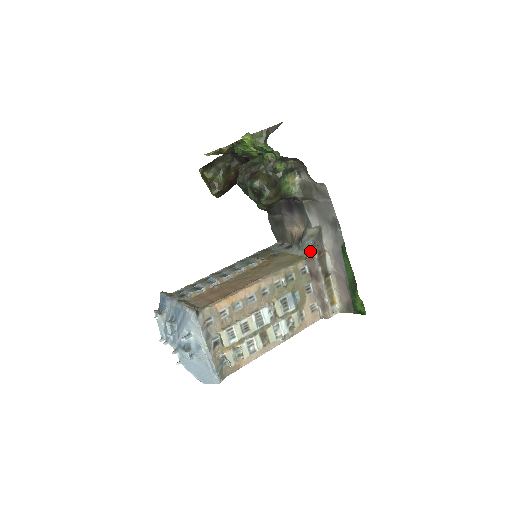
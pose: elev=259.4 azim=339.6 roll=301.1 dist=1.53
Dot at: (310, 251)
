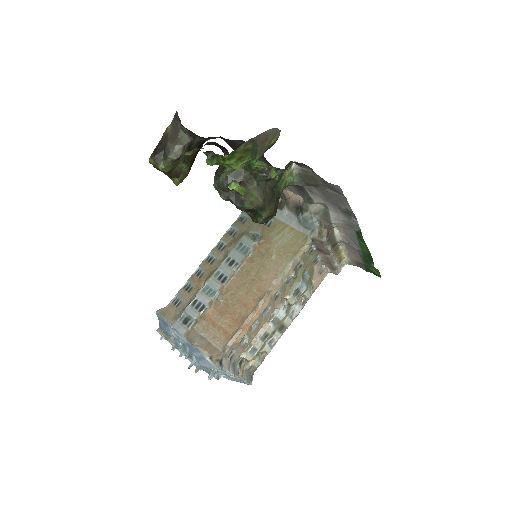
Dot at: (316, 233)
